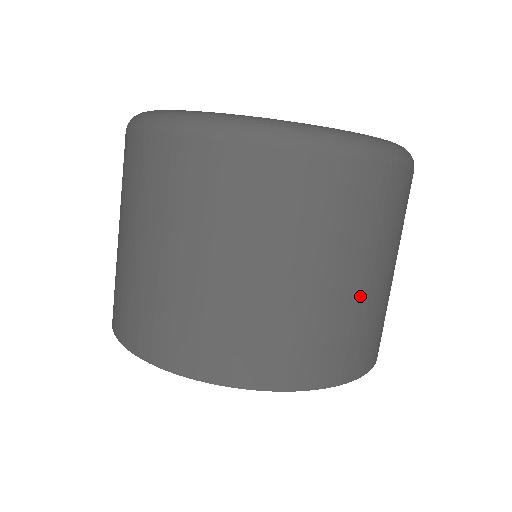
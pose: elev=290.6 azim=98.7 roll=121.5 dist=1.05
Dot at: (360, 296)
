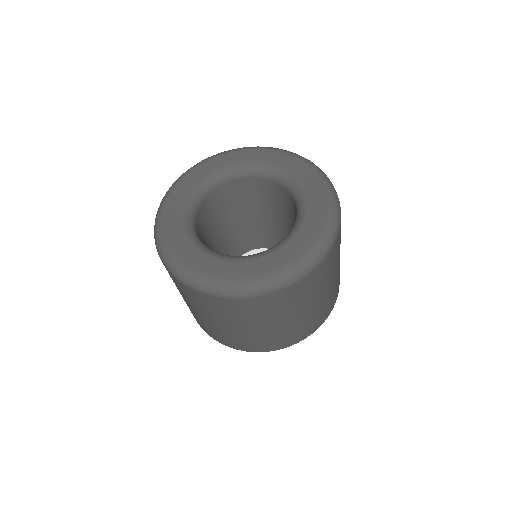
Dot at: (329, 292)
